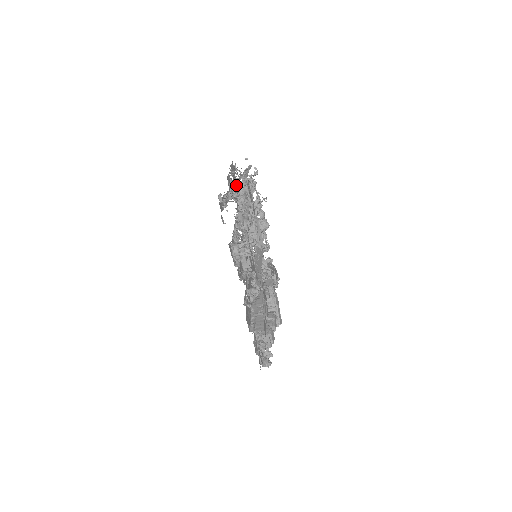
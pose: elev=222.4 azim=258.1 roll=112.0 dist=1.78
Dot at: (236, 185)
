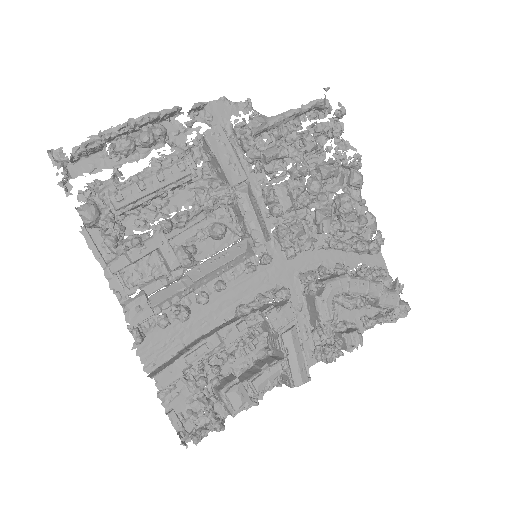
Dot at: (141, 134)
